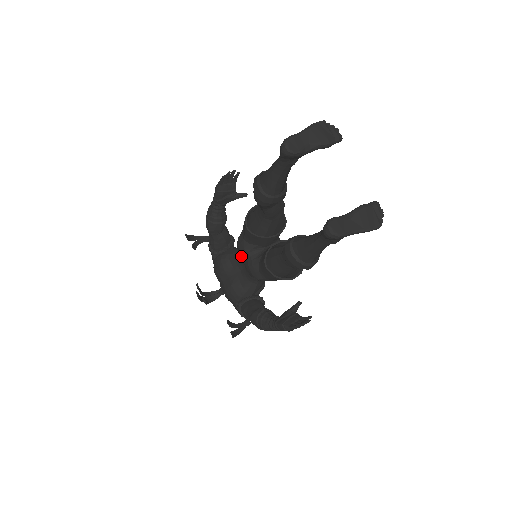
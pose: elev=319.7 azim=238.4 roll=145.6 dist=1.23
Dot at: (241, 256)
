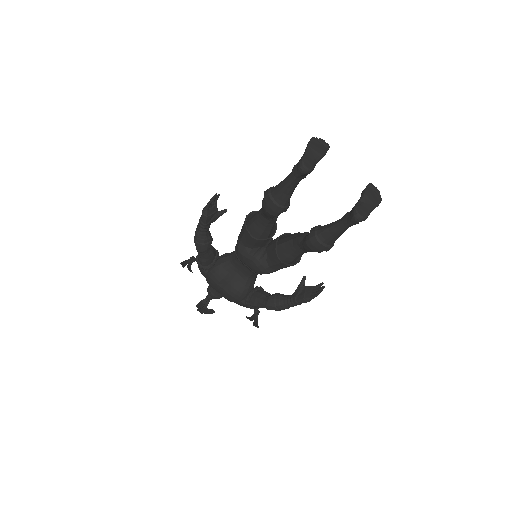
Dot at: (245, 261)
